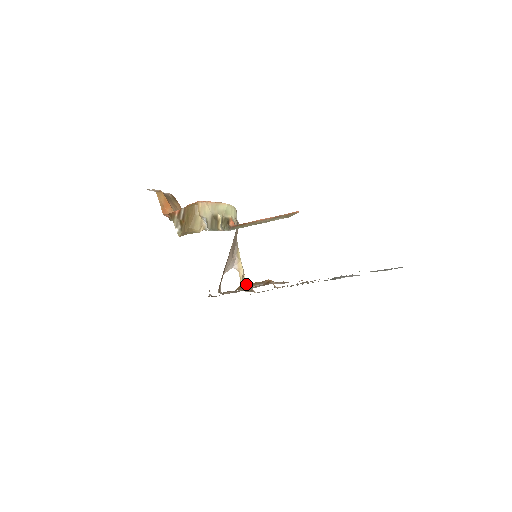
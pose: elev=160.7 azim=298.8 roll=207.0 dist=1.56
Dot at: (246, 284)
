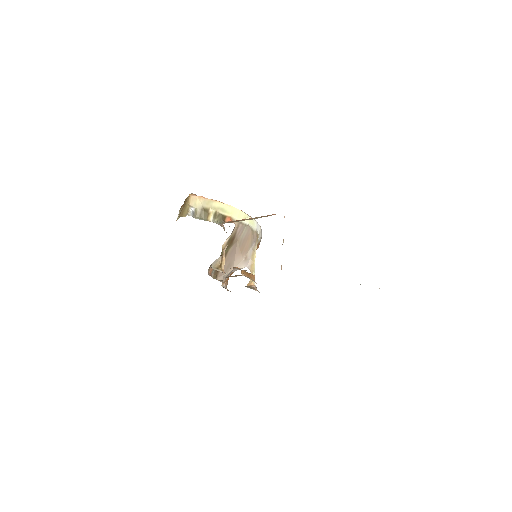
Dot at: (252, 283)
